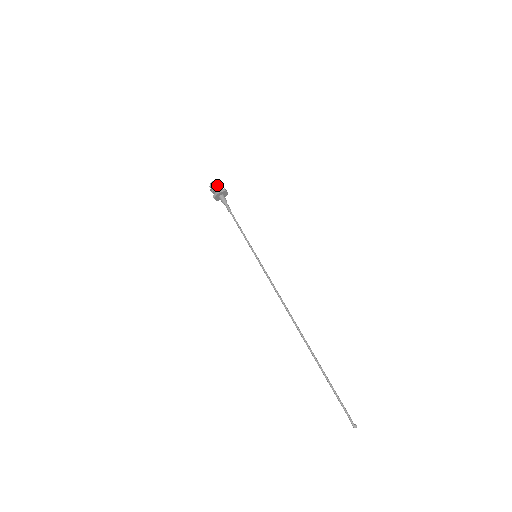
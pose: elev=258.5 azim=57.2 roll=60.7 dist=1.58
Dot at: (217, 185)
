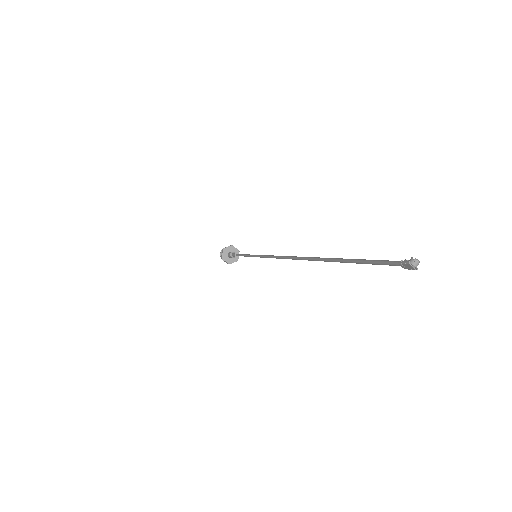
Dot at: occluded
